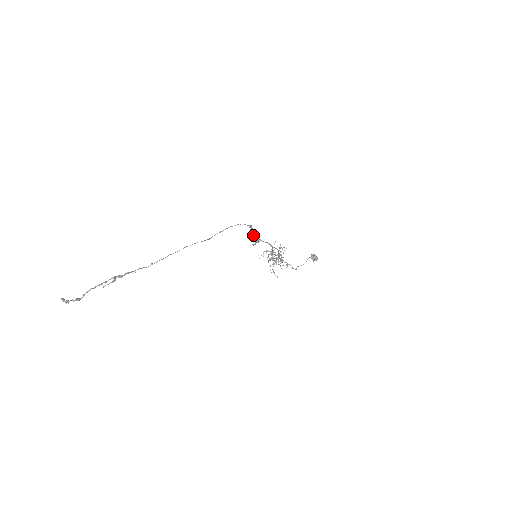
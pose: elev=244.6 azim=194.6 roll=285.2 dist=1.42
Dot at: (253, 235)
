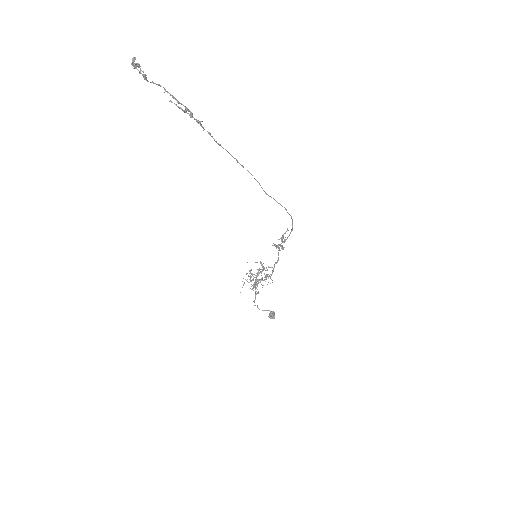
Dot at: occluded
